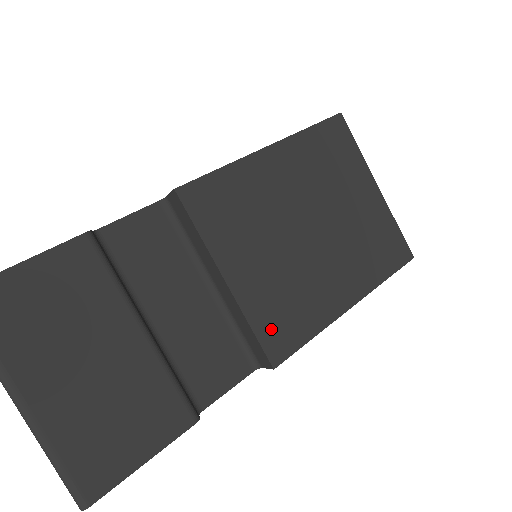
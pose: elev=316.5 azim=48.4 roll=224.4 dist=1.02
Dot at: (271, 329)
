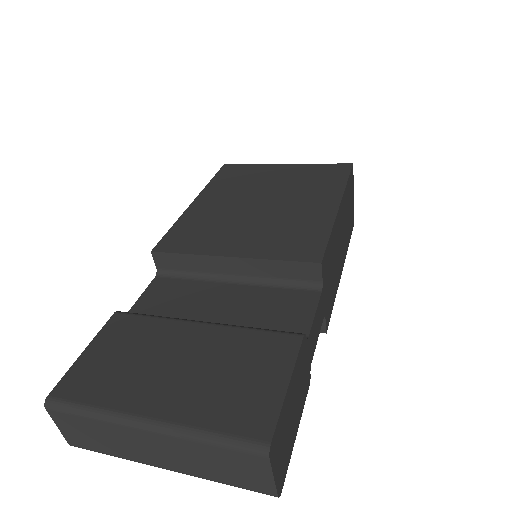
Dot at: (292, 251)
